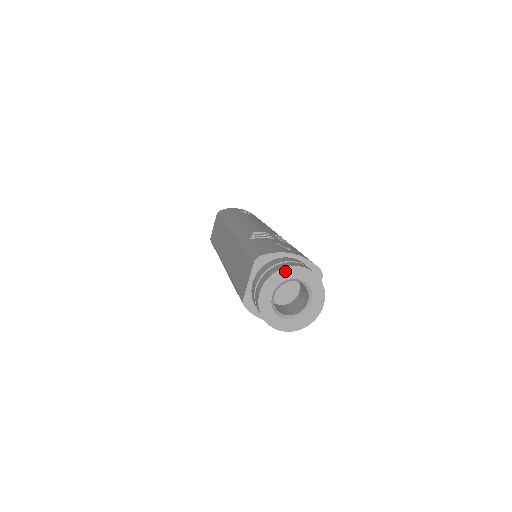
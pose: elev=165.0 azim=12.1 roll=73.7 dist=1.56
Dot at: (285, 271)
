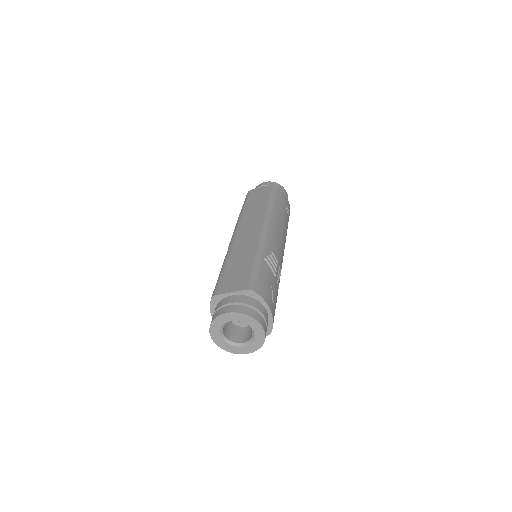
Dot at: (254, 321)
